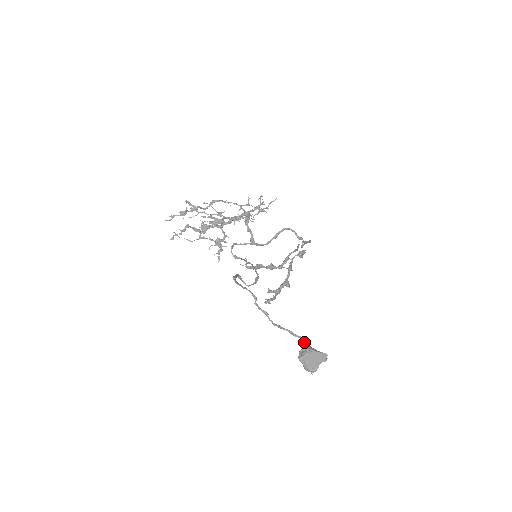
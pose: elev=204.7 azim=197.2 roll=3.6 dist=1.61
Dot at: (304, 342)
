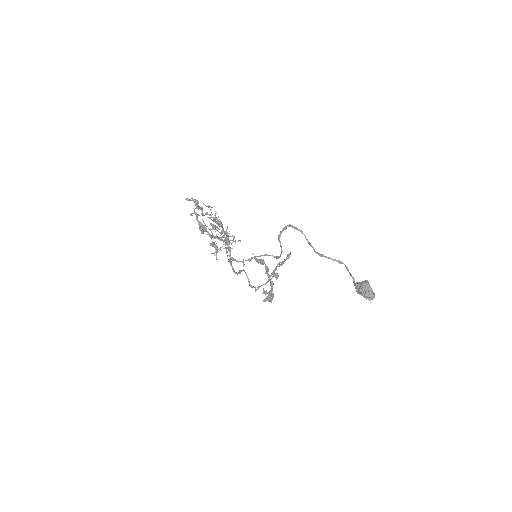
Dot at: (354, 280)
